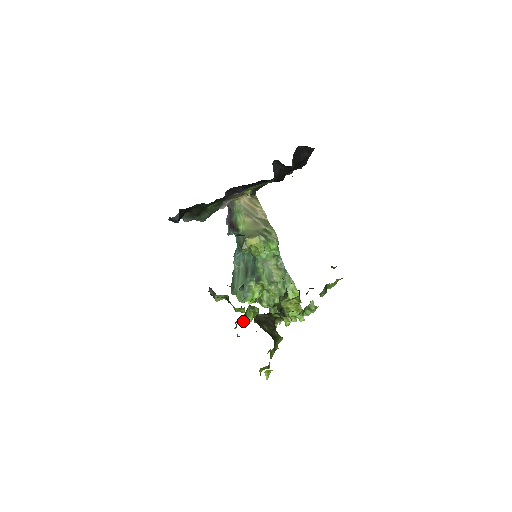
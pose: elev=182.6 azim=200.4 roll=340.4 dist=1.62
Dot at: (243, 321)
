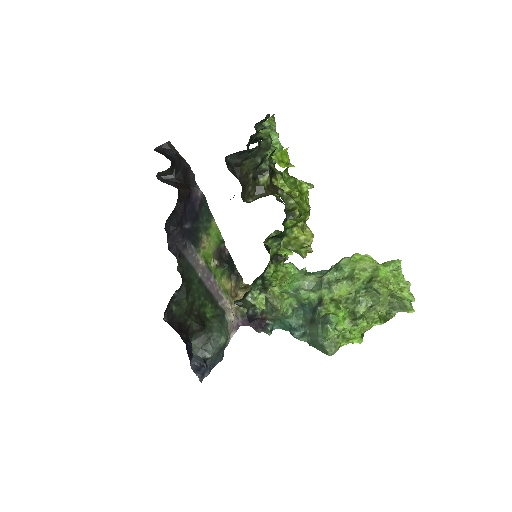
Dot at: (280, 257)
